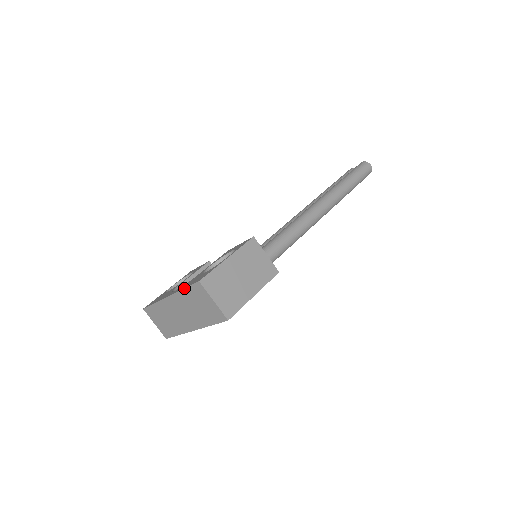
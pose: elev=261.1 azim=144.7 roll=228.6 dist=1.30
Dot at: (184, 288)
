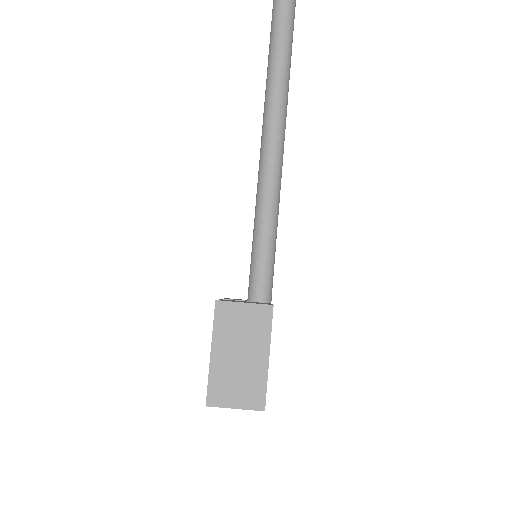
Dot at: occluded
